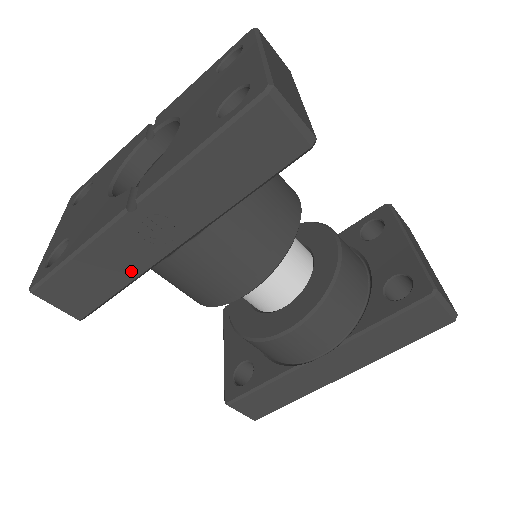
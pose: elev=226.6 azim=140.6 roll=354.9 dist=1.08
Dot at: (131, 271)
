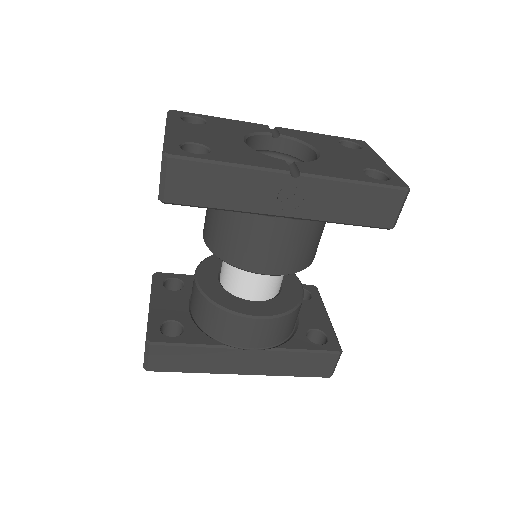
Dot at: (241, 204)
